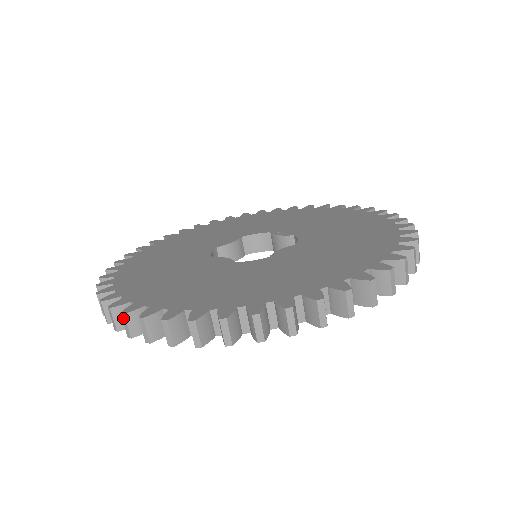
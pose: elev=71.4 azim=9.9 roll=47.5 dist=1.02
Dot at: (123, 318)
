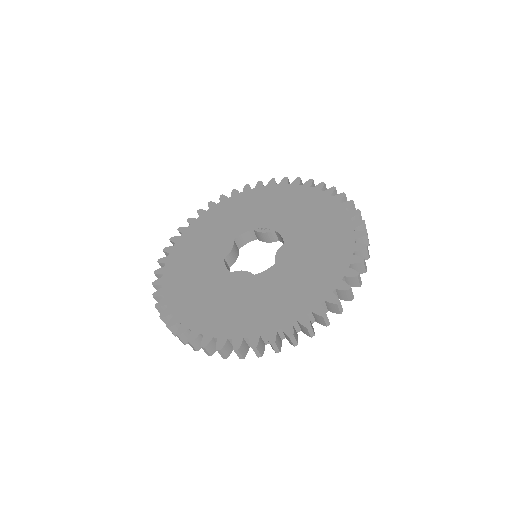
Dot at: (219, 352)
